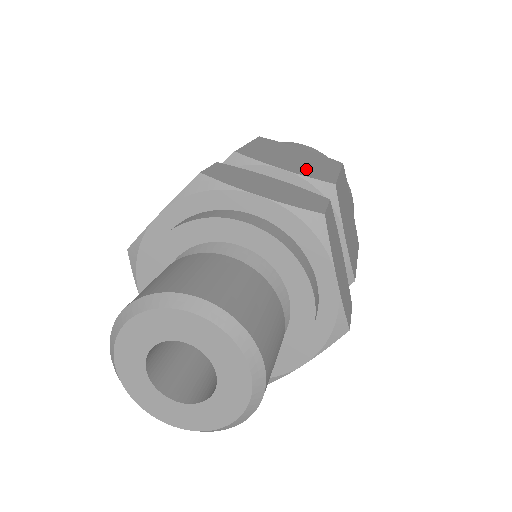
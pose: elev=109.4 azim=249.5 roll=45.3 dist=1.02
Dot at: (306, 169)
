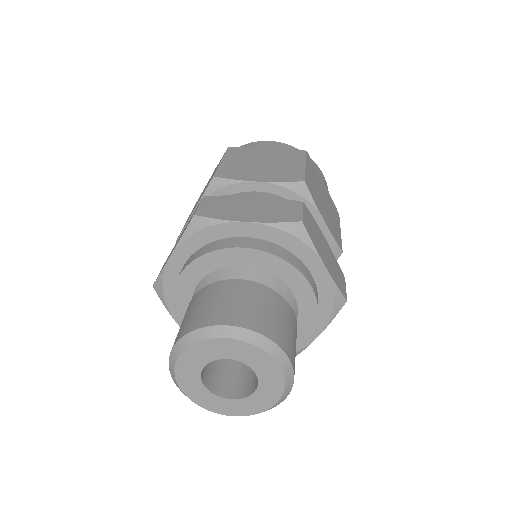
Dot at: (277, 173)
